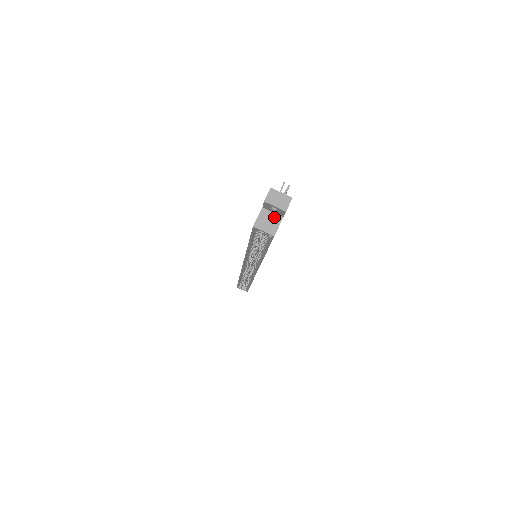
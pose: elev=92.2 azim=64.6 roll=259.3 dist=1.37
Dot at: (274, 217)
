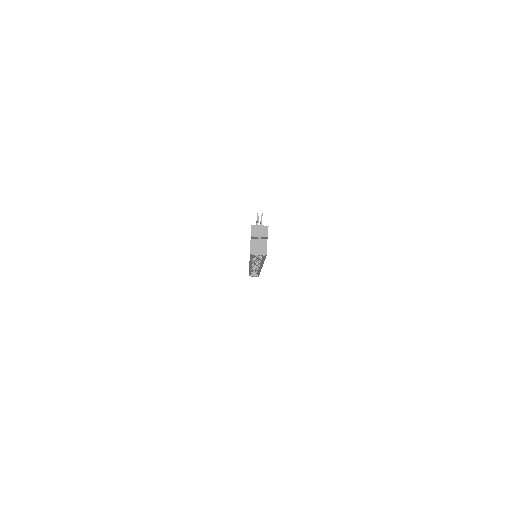
Dot at: (261, 242)
